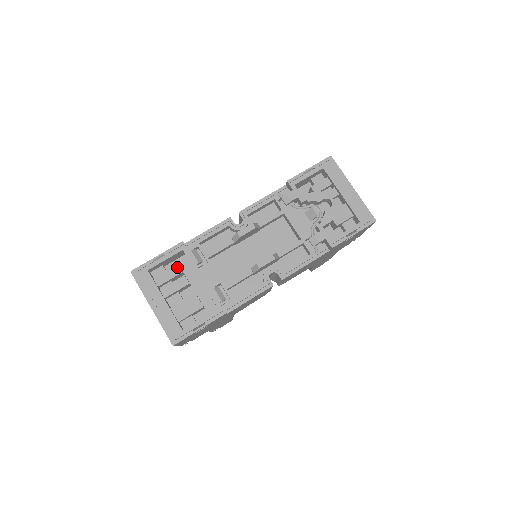
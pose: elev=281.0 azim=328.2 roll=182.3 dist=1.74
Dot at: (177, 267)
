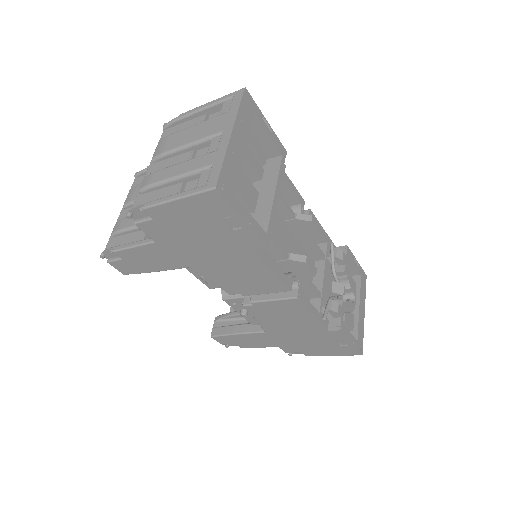
Dot at: (266, 155)
